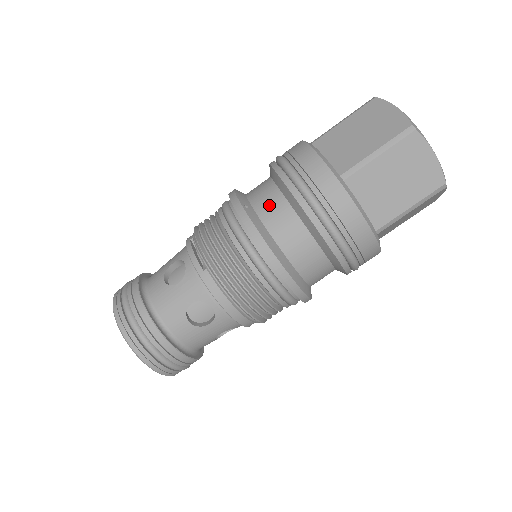
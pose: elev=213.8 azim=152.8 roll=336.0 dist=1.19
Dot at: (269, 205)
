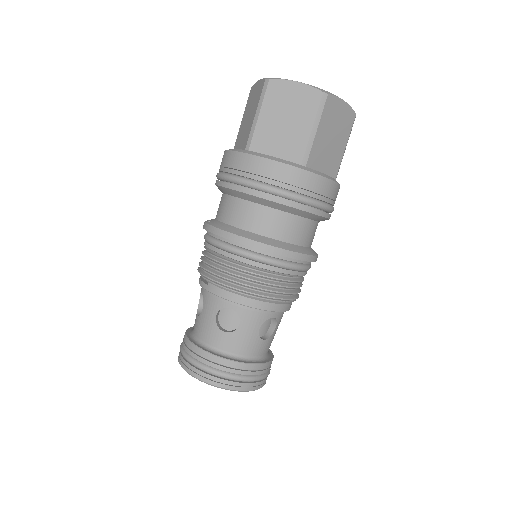
Dot at: (222, 208)
